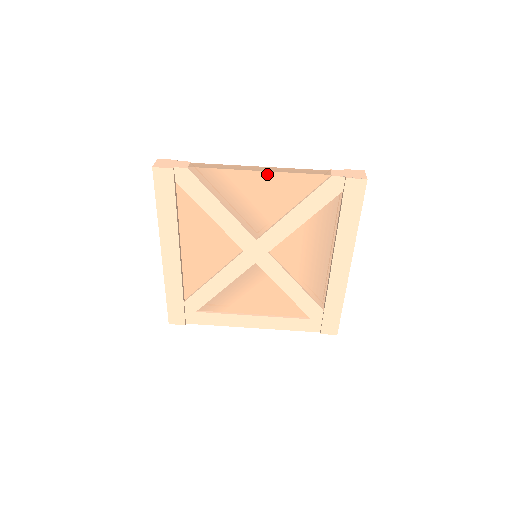
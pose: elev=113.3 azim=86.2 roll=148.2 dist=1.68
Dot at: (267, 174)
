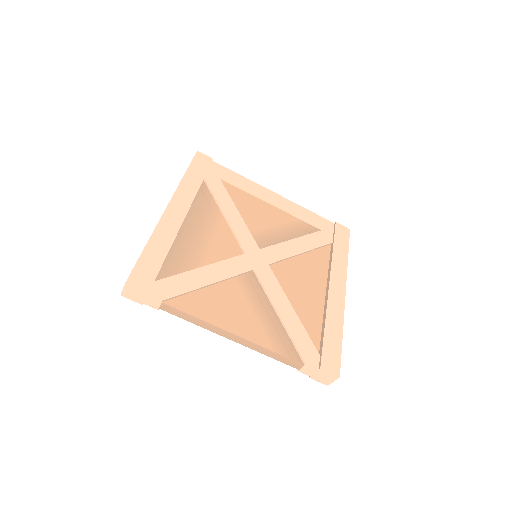
Dot at: (239, 341)
